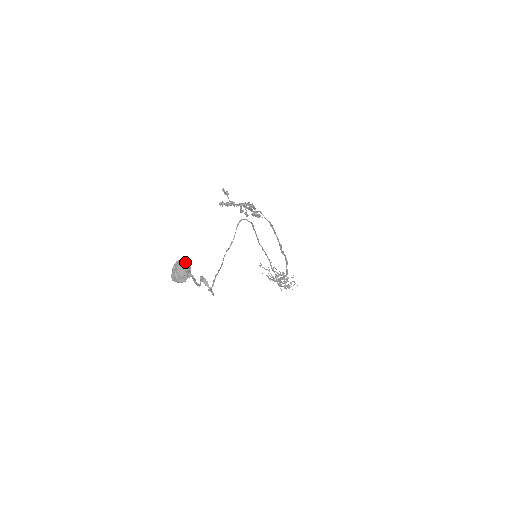
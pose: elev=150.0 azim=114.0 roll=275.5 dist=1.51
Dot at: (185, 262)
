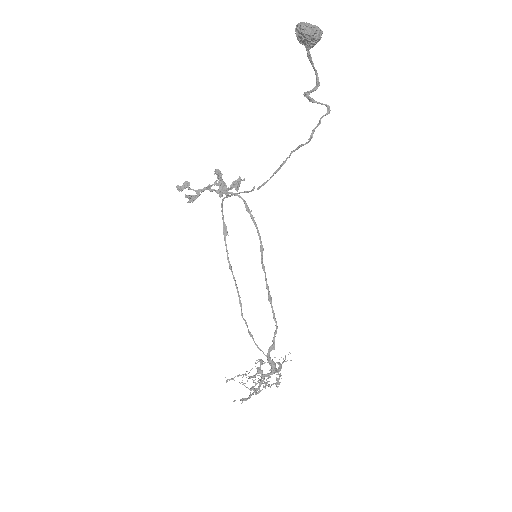
Dot at: occluded
